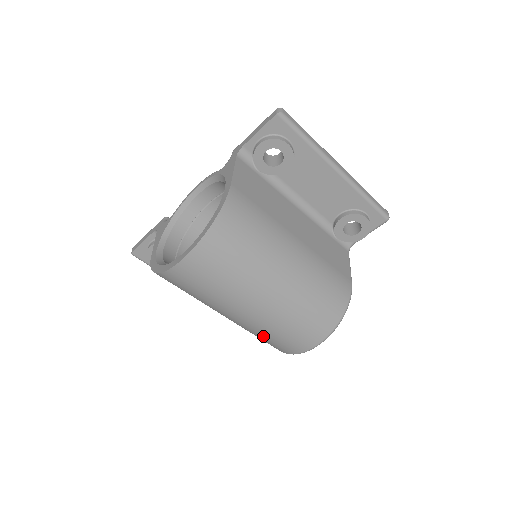
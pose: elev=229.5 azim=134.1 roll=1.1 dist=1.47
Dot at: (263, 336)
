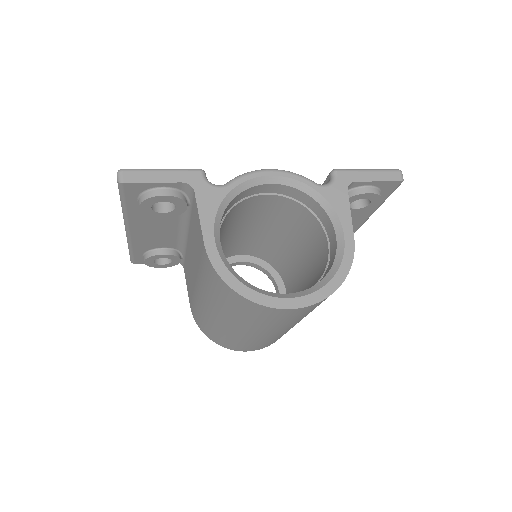
Dot at: (229, 339)
